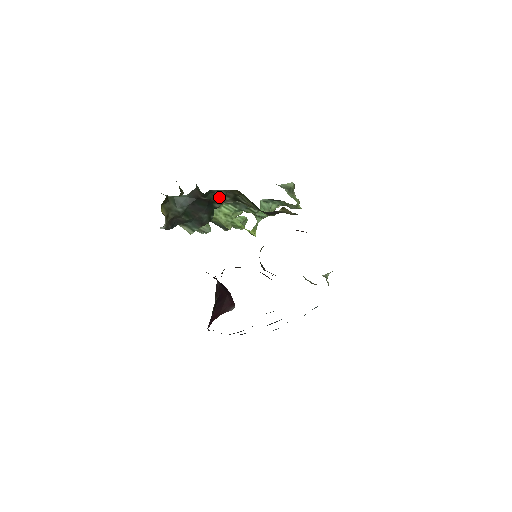
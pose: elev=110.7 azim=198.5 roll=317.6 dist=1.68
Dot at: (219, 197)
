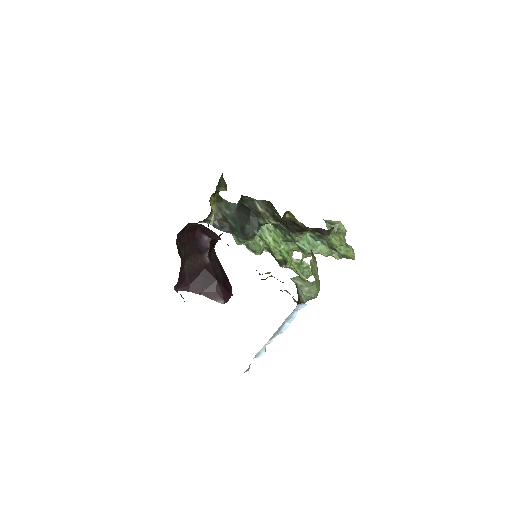
Dot at: (258, 207)
